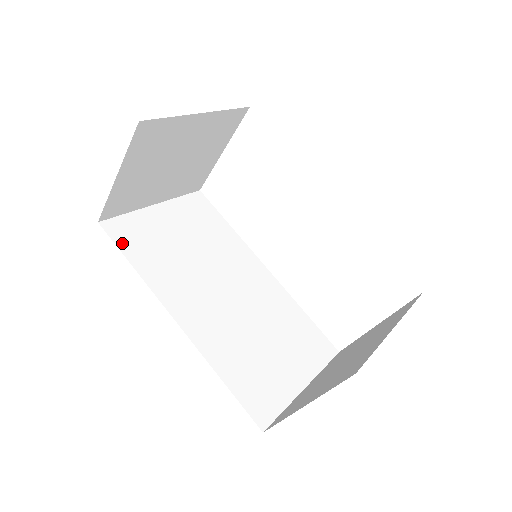
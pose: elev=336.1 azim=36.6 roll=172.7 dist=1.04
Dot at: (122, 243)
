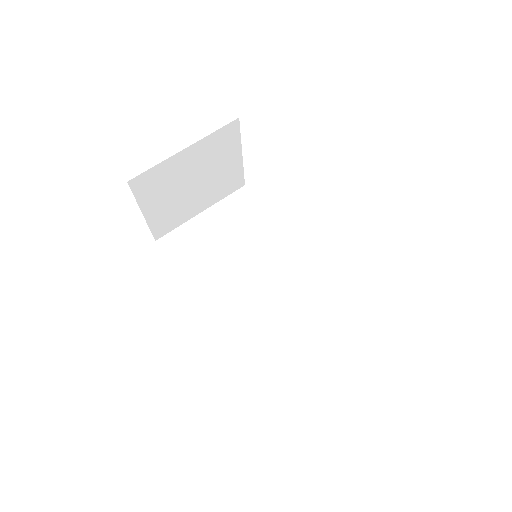
Dot at: (172, 254)
